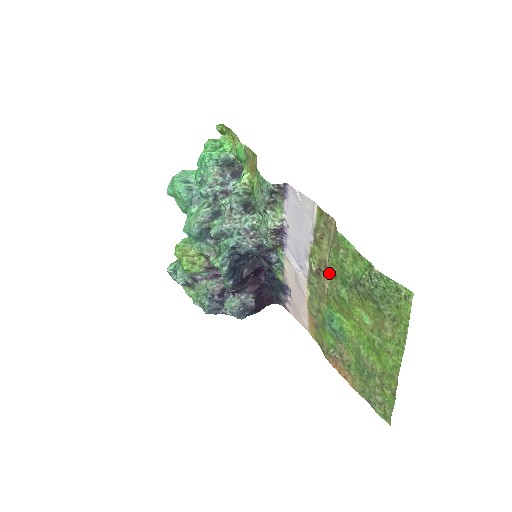
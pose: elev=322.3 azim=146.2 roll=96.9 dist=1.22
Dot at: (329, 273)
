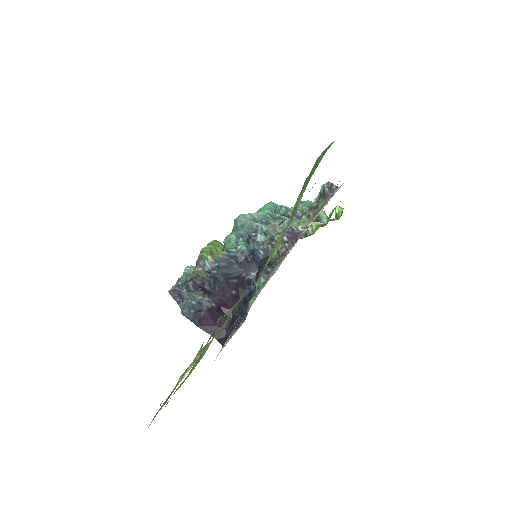
Dot at: occluded
